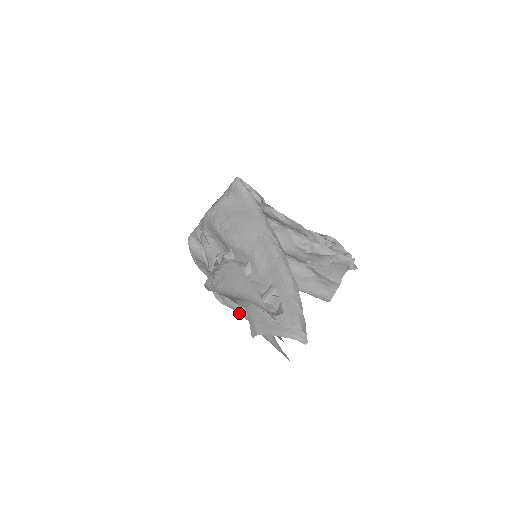
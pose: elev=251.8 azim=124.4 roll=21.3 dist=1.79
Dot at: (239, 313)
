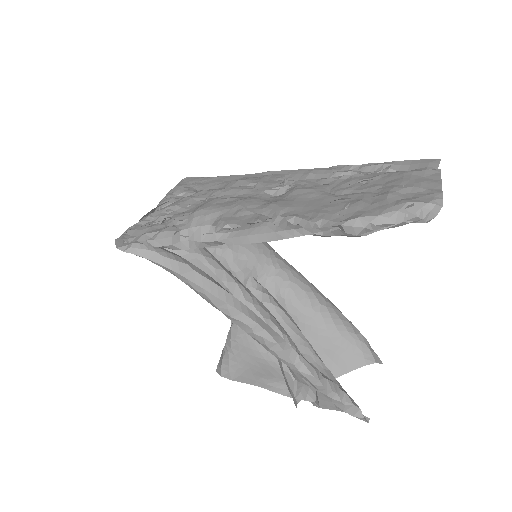
Dot at: occluded
